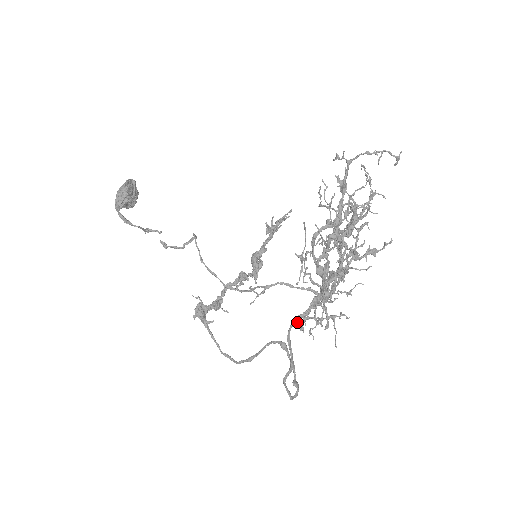
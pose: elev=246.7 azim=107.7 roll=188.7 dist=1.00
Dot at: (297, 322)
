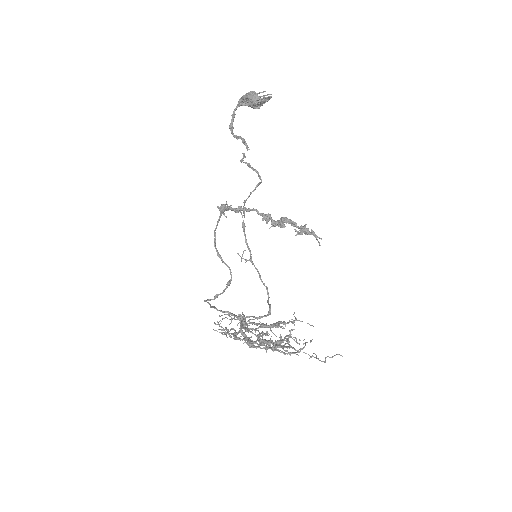
Dot at: (222, 312)
